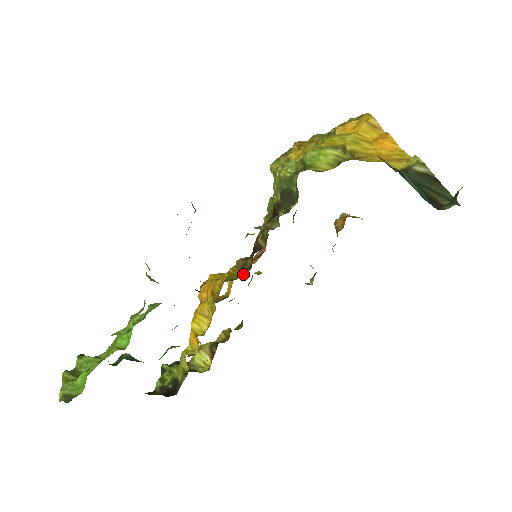
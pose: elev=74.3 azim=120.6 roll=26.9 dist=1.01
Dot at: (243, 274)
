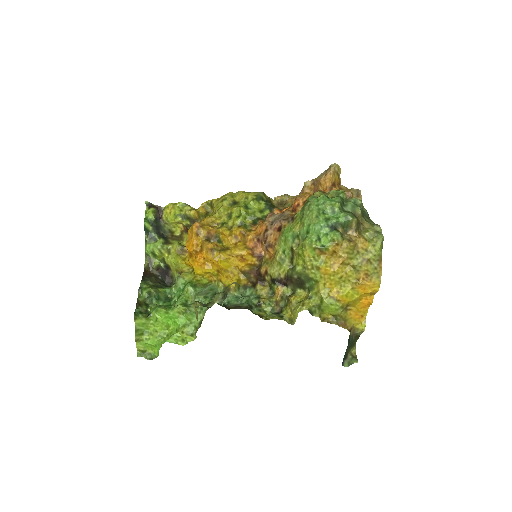
Dot at: (246, 285)
